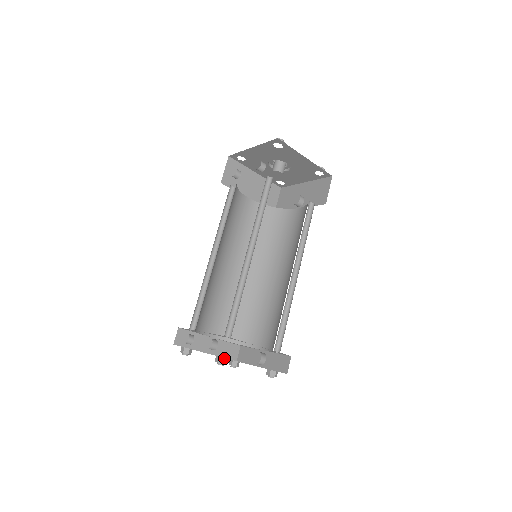
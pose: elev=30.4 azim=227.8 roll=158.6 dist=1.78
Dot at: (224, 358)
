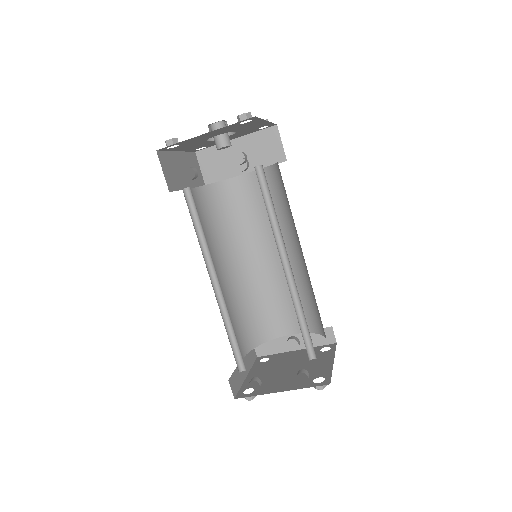
Dot at: (325, 381)
